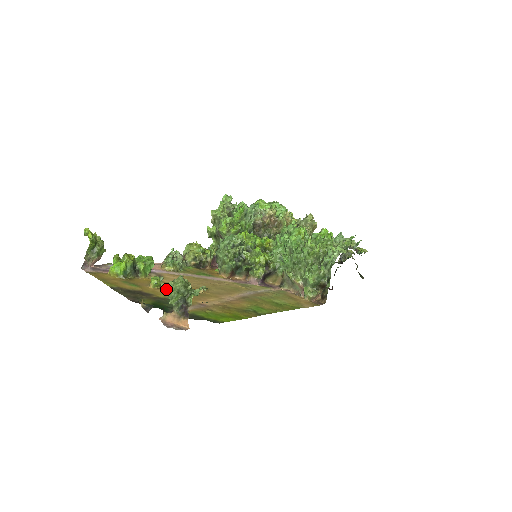
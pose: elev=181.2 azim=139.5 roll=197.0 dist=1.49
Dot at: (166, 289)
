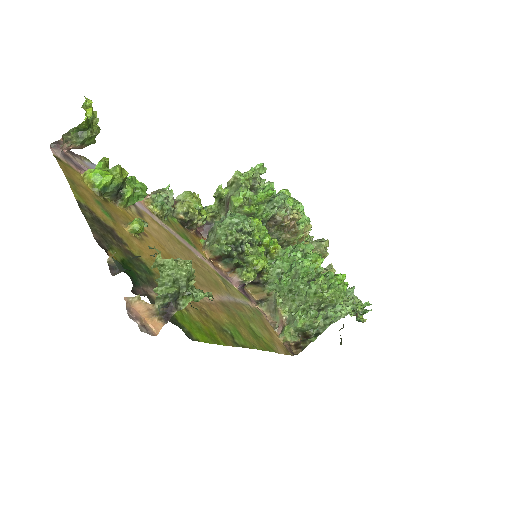
Dot at: (160, 266)
